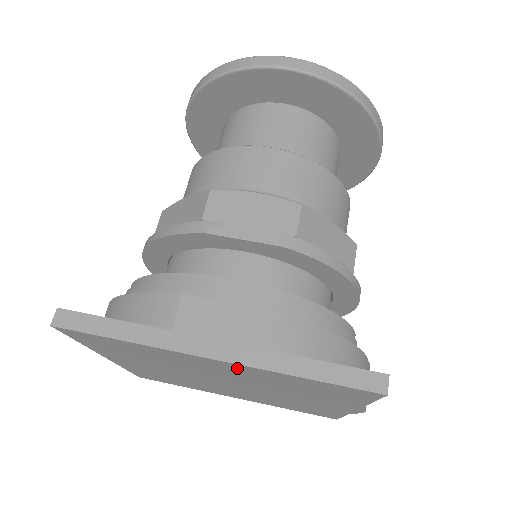
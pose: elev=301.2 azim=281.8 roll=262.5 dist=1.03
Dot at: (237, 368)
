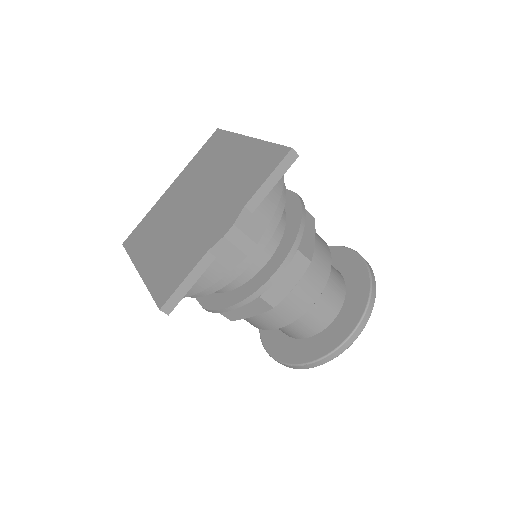
Dot at: (246, 148)
